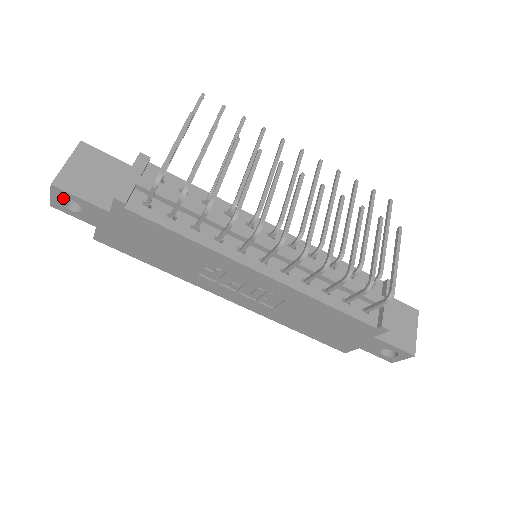
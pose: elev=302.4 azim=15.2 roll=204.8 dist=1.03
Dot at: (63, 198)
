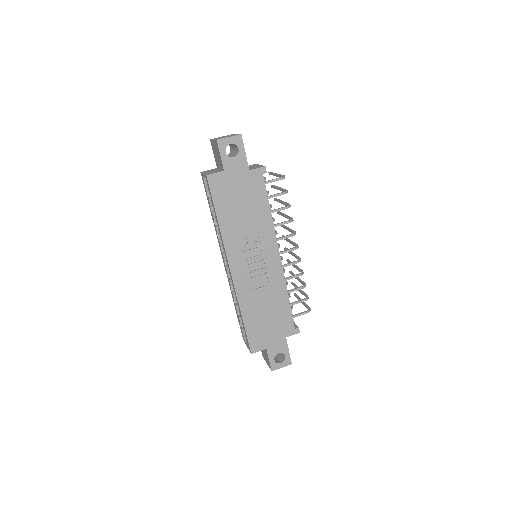
Dot at: (228, 144)
